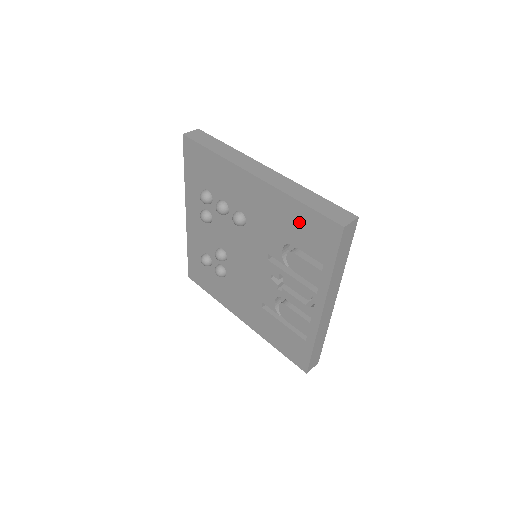
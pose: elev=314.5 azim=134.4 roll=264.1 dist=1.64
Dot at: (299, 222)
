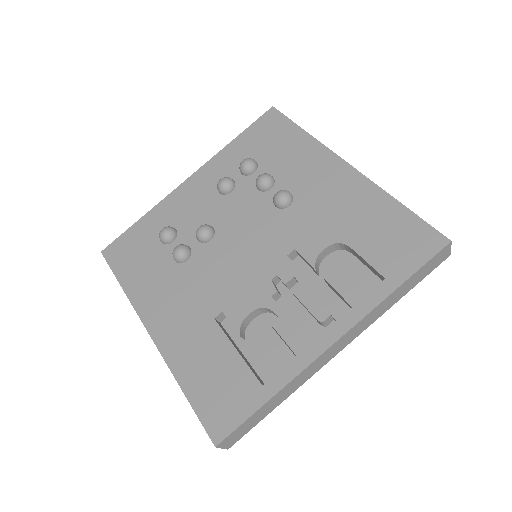
Dot at: (381, 222)
